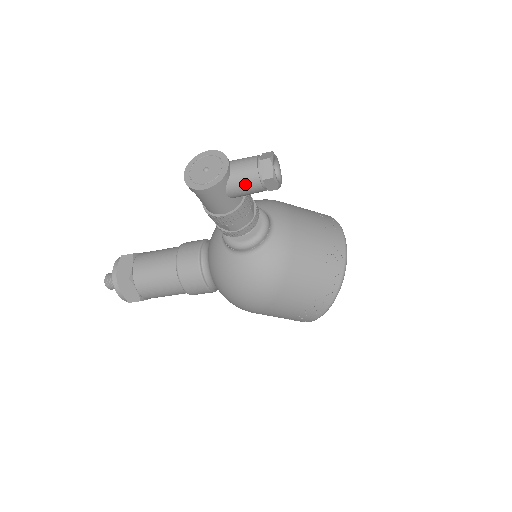
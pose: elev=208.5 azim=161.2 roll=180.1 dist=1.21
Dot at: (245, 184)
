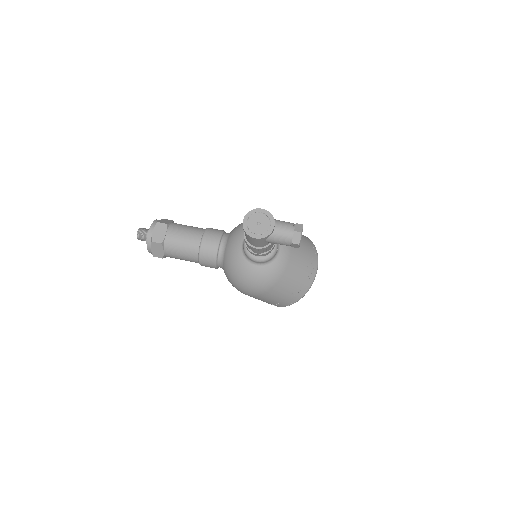
Dot at: (280, 241)
